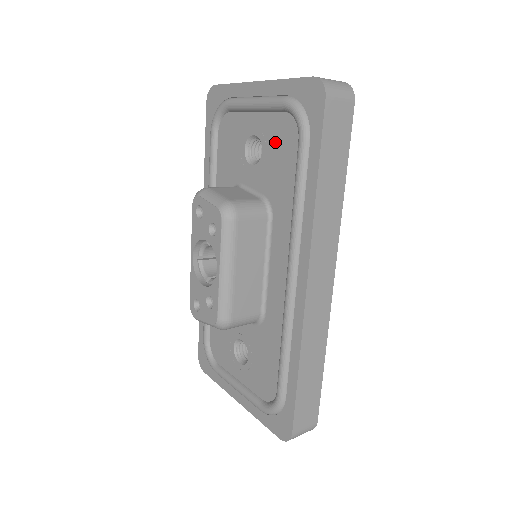
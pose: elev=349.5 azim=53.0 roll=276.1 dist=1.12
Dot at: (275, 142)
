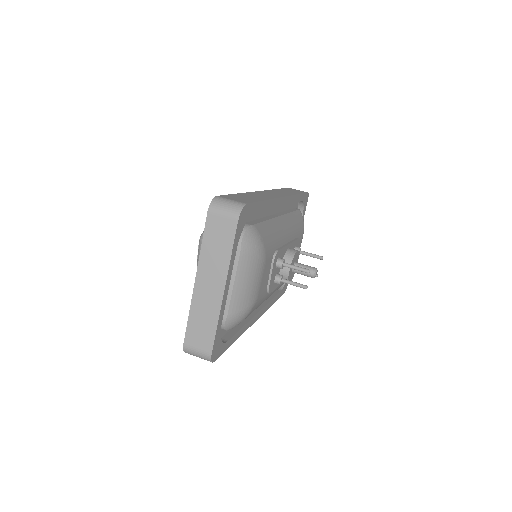
Dot at: occluded
